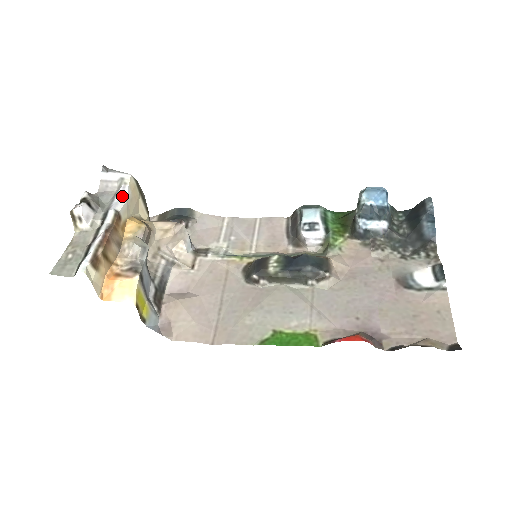
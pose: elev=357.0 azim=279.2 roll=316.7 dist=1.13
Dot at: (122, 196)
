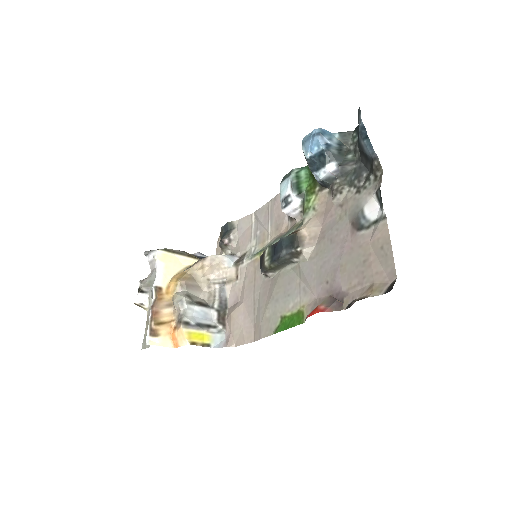
Dot at: (157, 271)
